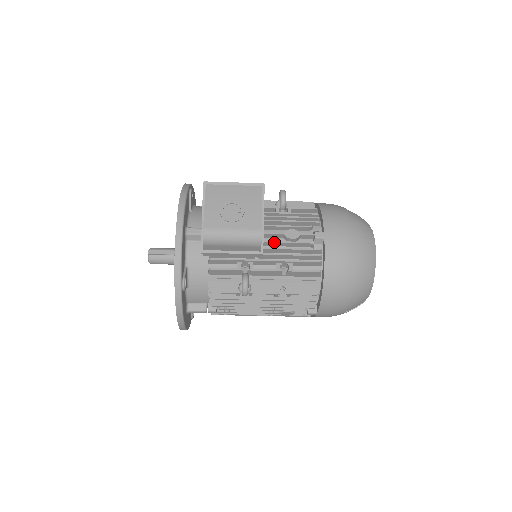
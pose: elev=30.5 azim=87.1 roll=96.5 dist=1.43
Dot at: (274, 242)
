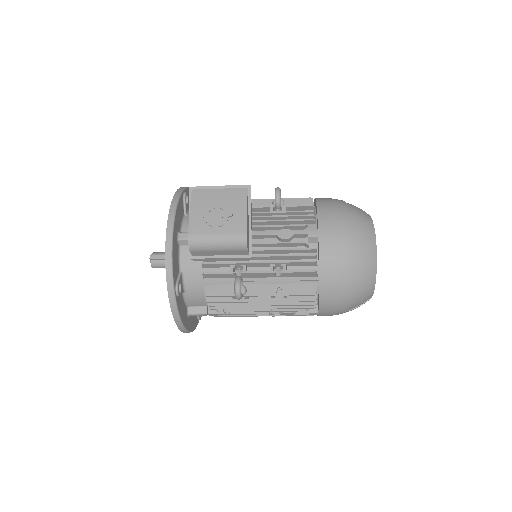
Dot at: (266, 243)
